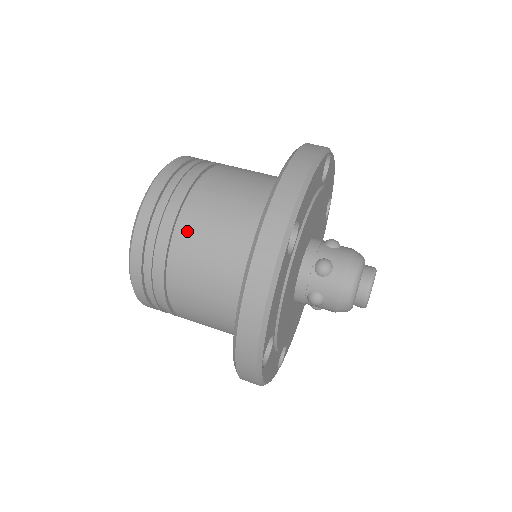
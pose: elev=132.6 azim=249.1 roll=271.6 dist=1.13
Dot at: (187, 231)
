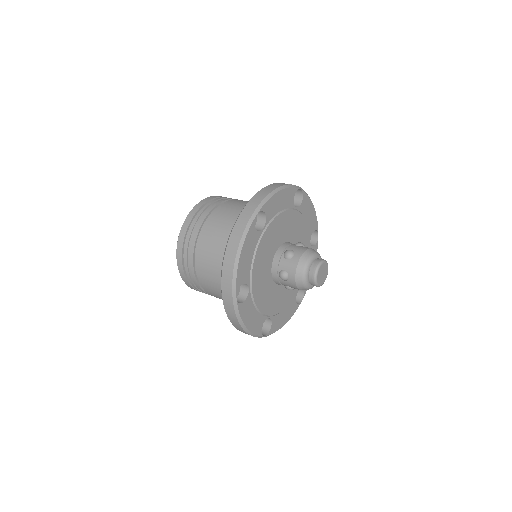
Dot at: (241, 200)
